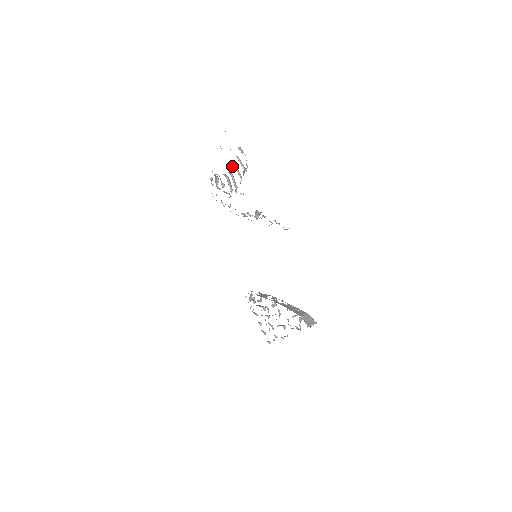
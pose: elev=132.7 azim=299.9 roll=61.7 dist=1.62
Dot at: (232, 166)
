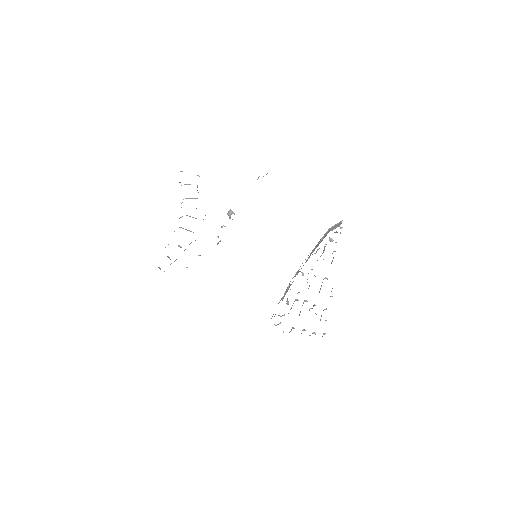
Dot at: (181, 203)
